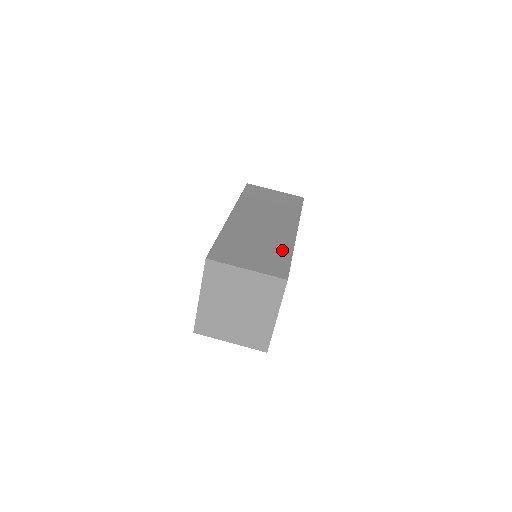
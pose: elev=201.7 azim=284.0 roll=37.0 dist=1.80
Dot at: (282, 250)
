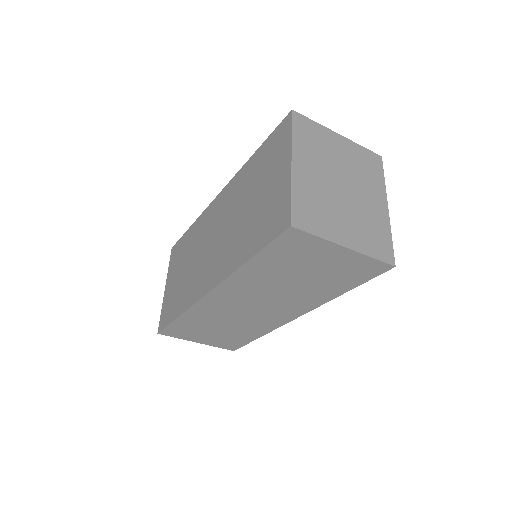
Dot at: occluded
